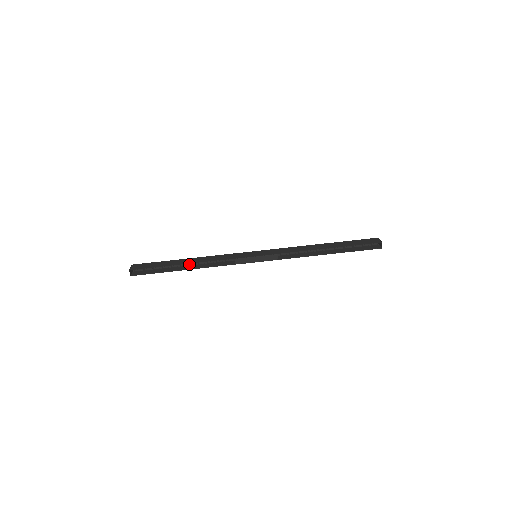
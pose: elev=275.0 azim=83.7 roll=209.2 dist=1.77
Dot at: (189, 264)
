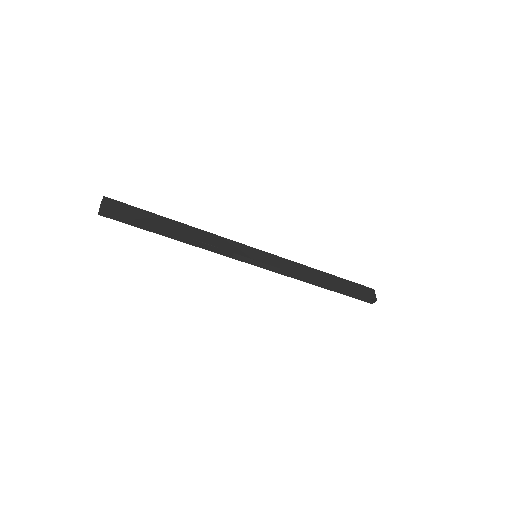
Dot at: occluded
